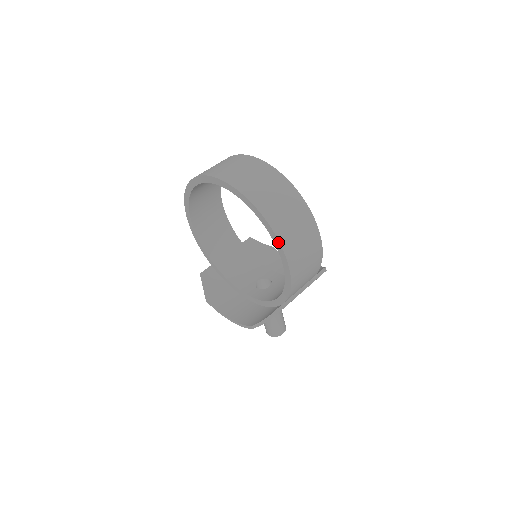
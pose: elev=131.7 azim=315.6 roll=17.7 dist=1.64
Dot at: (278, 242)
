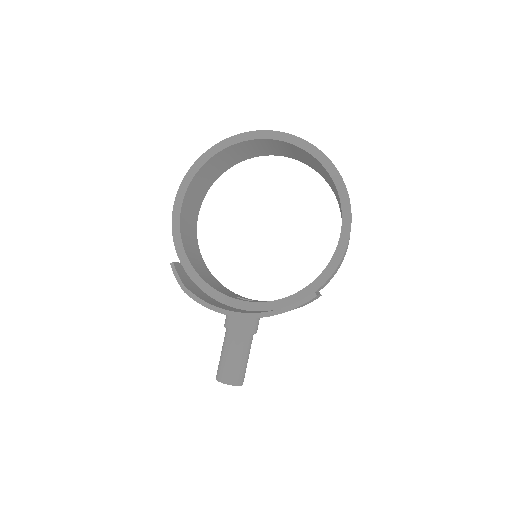
Dot at: (348, 202)
